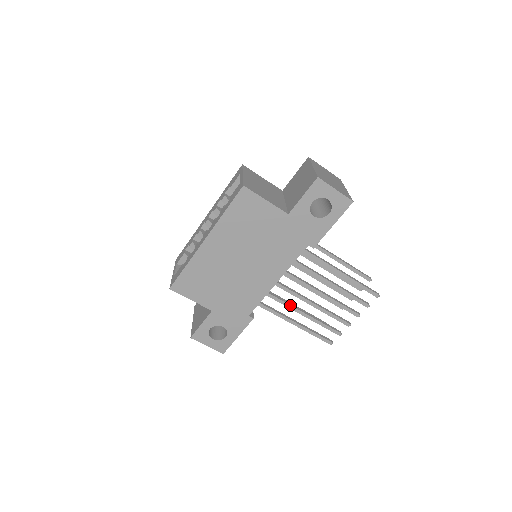
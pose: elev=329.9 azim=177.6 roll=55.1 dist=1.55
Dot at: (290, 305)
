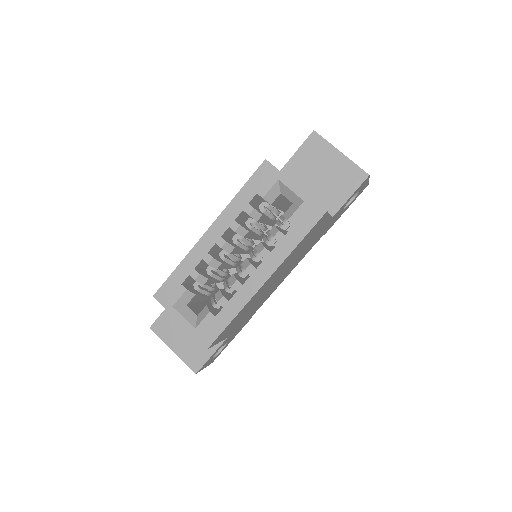
Dot at: occluded
